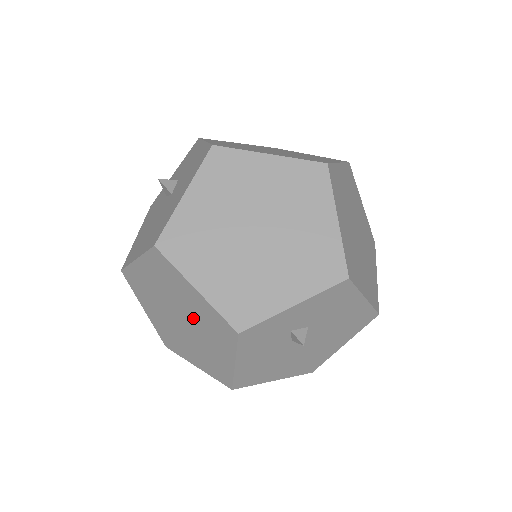
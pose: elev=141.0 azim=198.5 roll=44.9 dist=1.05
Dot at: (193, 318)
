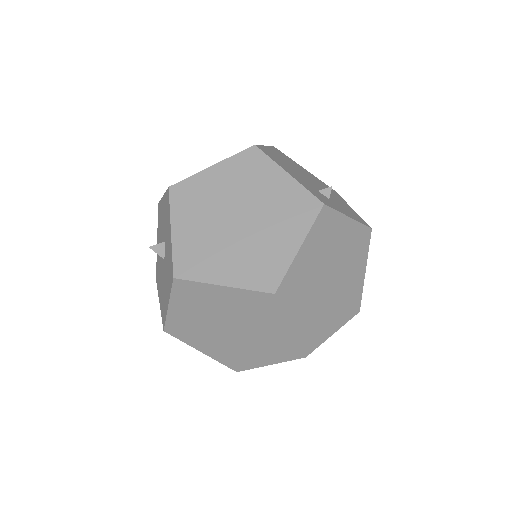
Dot at: occluded
